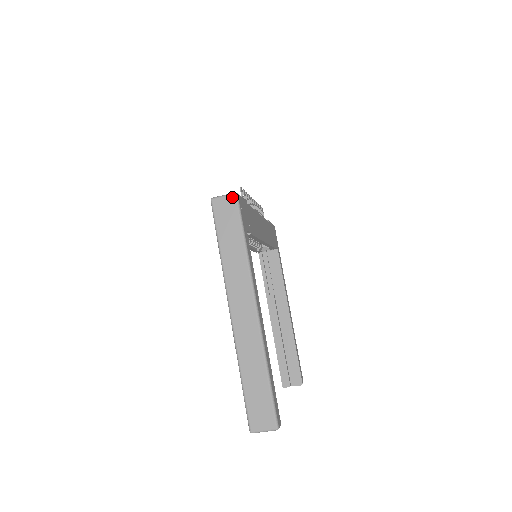
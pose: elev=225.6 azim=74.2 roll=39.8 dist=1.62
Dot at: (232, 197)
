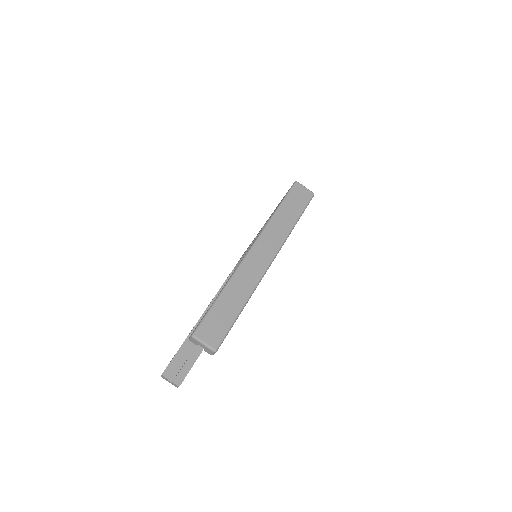
Dot at: (310, 193)
